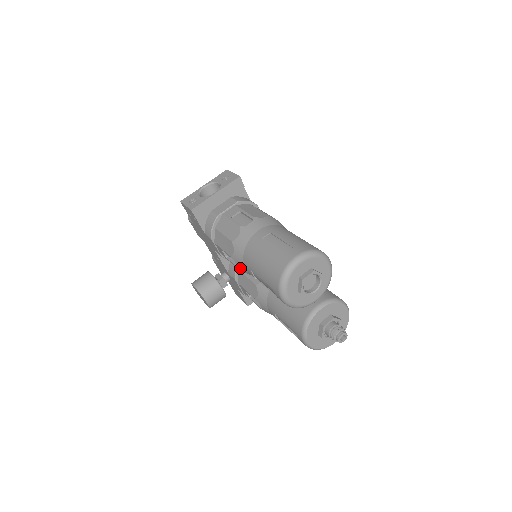
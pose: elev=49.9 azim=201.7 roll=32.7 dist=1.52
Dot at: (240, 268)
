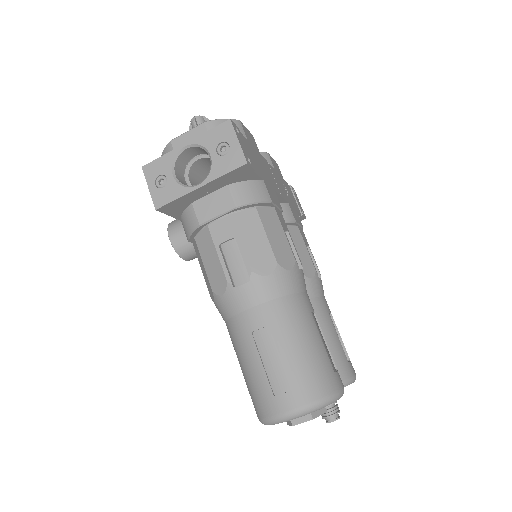
Dot at: occluded
